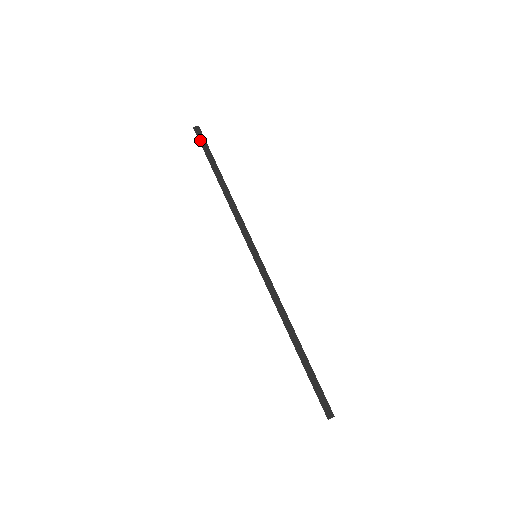
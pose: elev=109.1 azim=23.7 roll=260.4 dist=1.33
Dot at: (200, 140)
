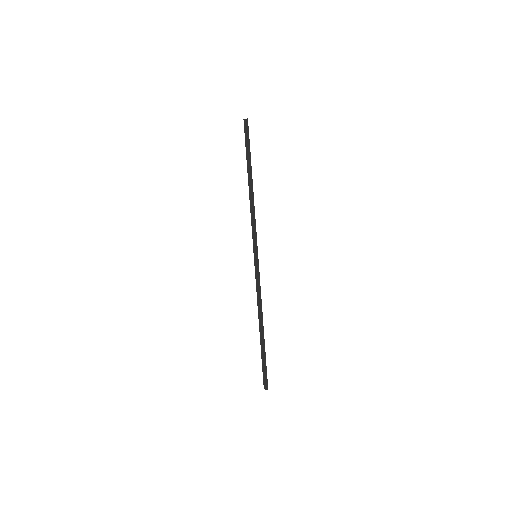
Dot at: (245, 135)
